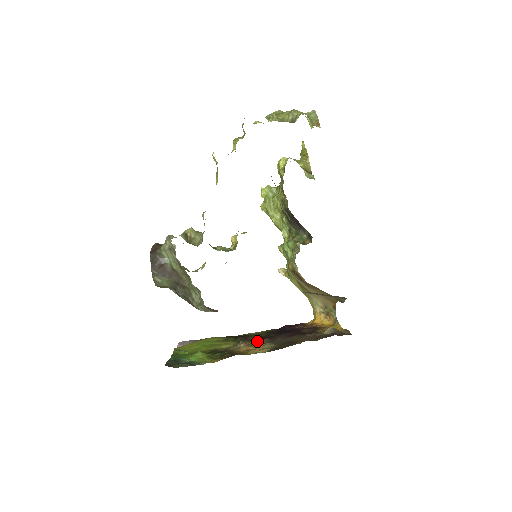
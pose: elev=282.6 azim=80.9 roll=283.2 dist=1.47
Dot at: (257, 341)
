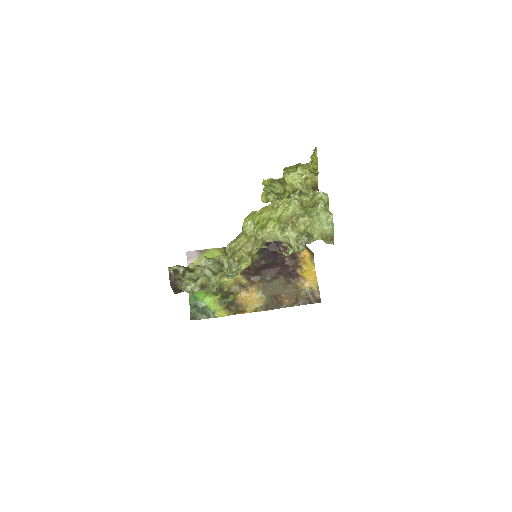
Dot at: (252, 278)
